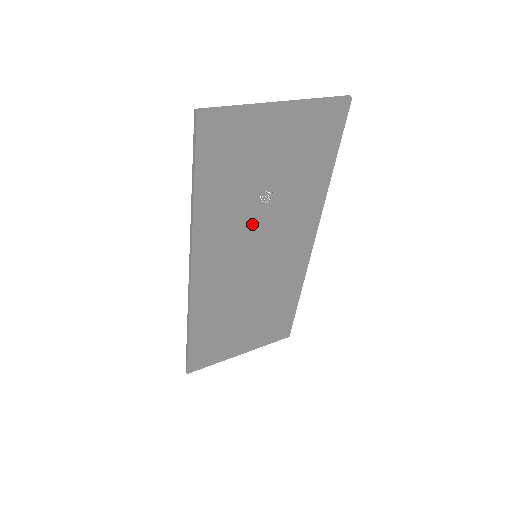
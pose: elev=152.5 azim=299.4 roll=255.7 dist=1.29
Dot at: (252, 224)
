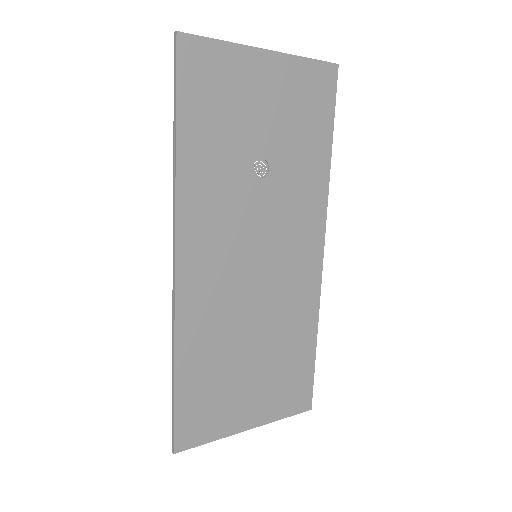
Dot at: (247, 203)
